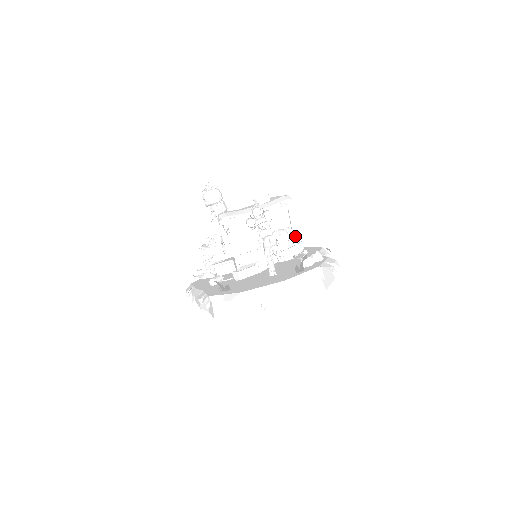
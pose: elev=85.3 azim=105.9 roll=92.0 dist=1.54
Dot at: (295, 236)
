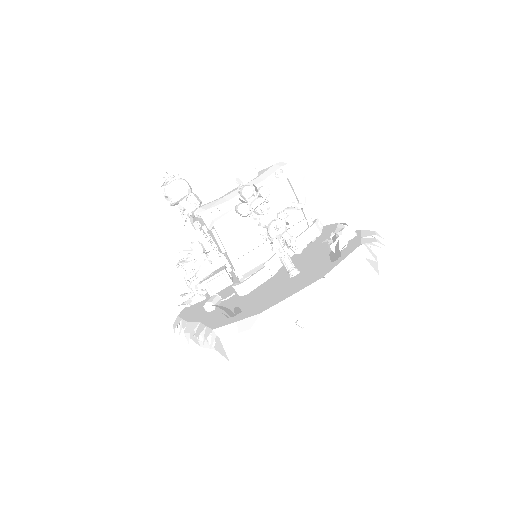
Dot at: (307, 213)
